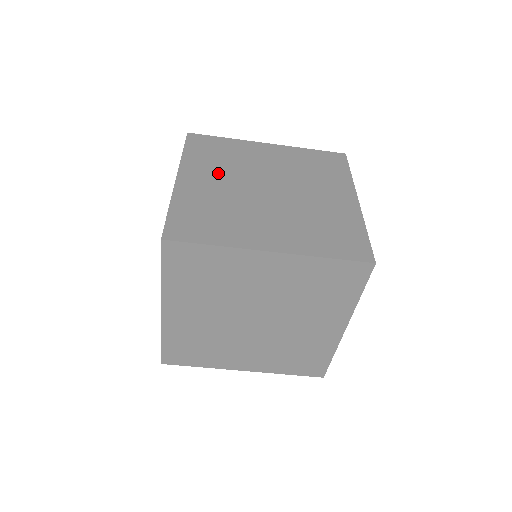
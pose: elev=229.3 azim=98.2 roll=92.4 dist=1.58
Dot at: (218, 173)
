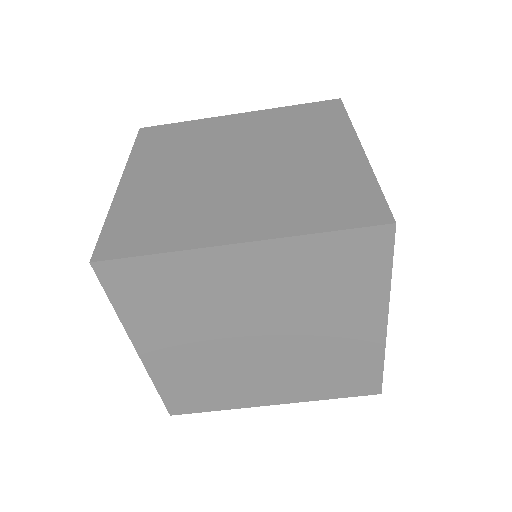
Dot at: (173, 163)
